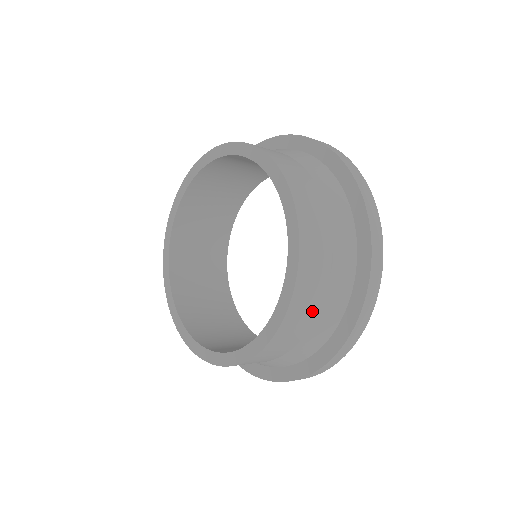
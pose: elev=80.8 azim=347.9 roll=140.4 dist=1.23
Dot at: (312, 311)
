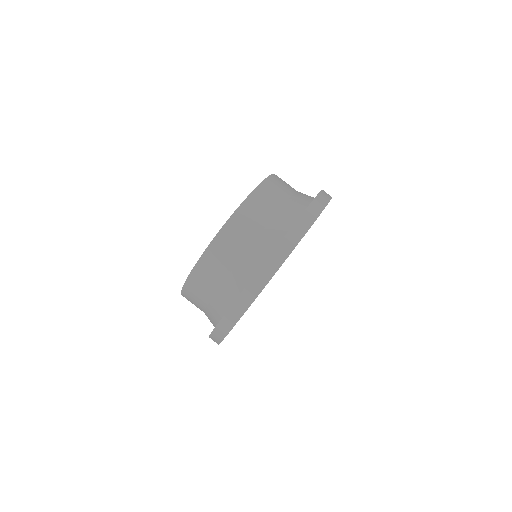
Dot at: (266, 214)
